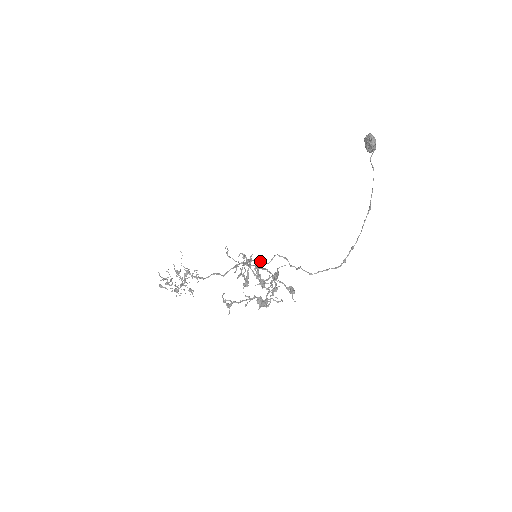
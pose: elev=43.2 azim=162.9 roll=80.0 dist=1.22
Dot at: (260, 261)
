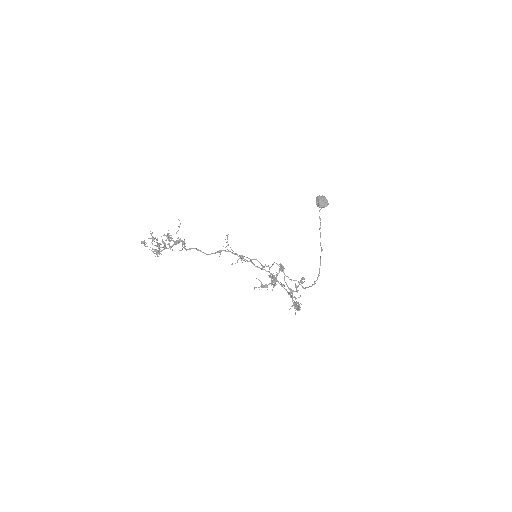
Dot at: (304, 279)
